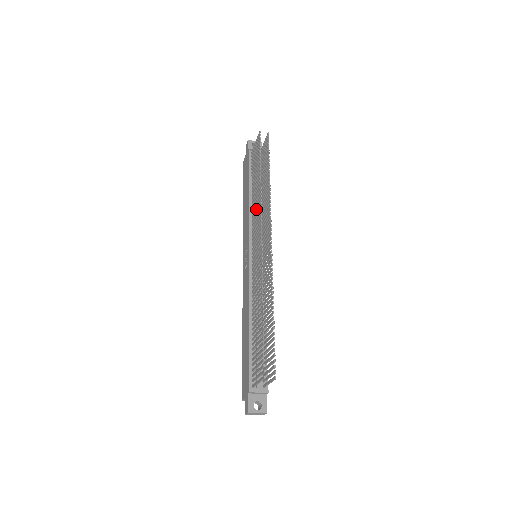
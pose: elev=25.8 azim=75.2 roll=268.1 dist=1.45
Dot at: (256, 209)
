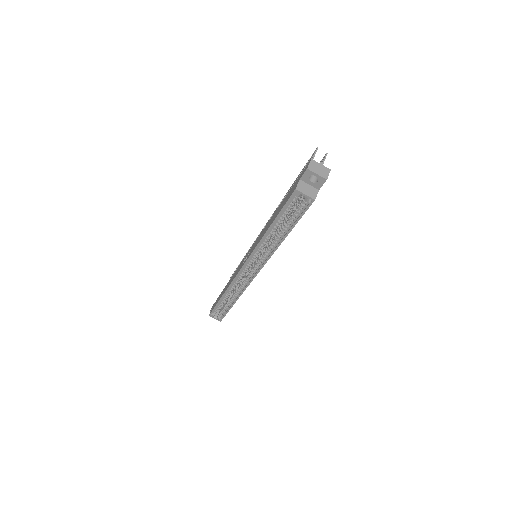
Dot at: occluded
